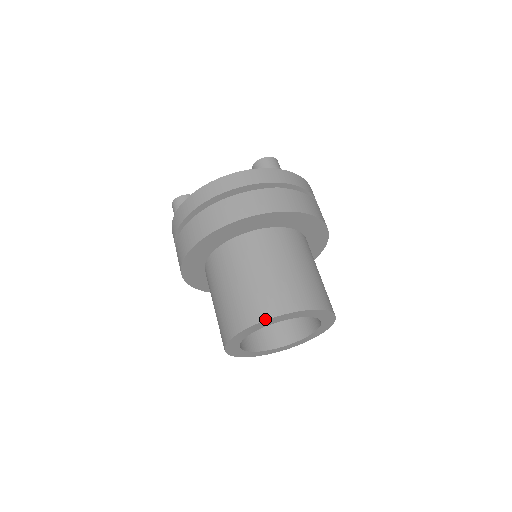
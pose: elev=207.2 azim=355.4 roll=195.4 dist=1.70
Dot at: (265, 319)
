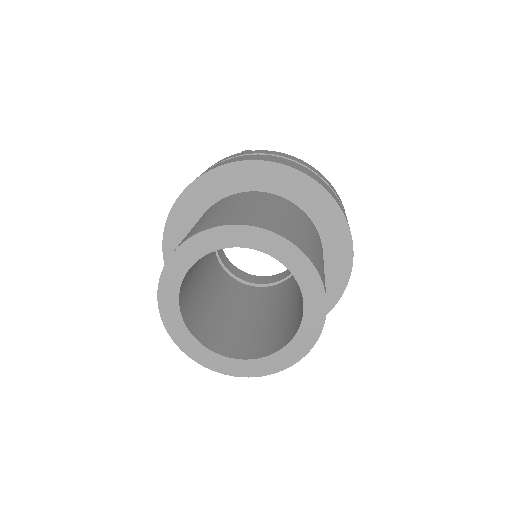
Dot at: (292, 241)
